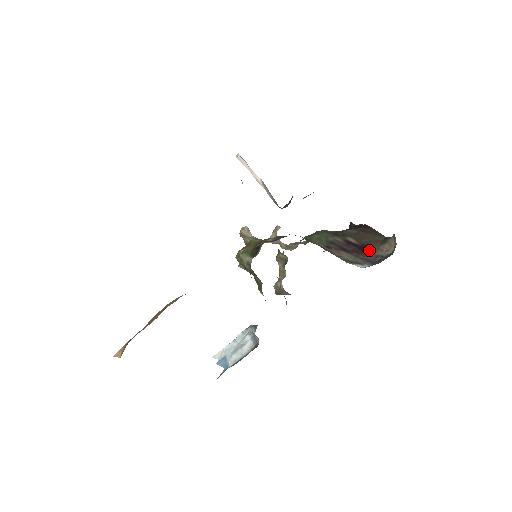
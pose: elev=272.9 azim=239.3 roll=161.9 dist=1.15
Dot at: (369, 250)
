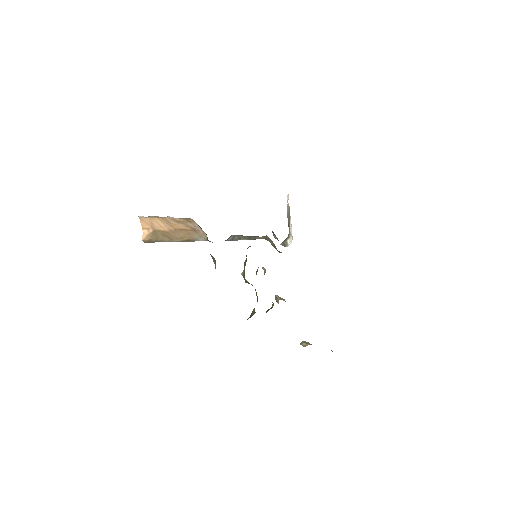
Dot at: occluded
